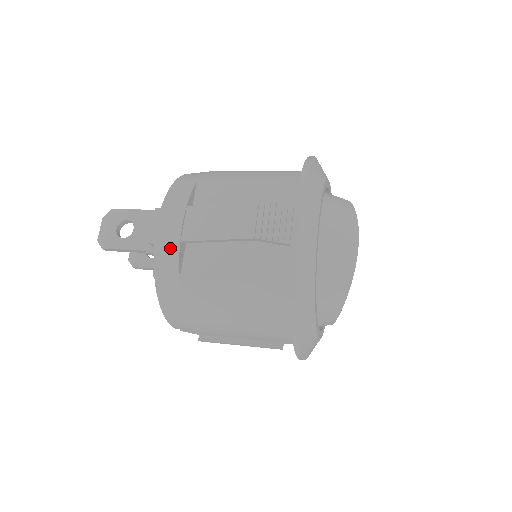
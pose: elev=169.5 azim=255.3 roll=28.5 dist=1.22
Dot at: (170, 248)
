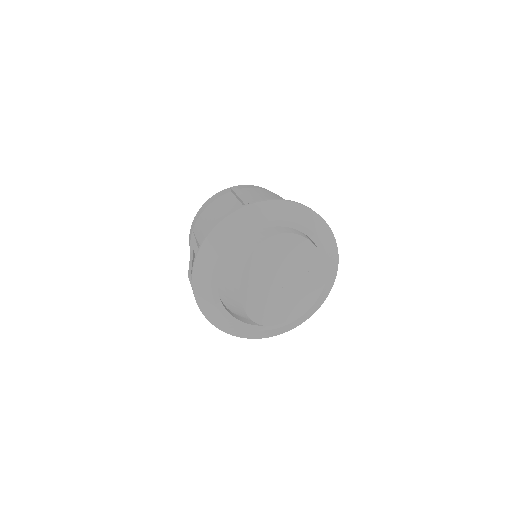
Dot at: occluded
